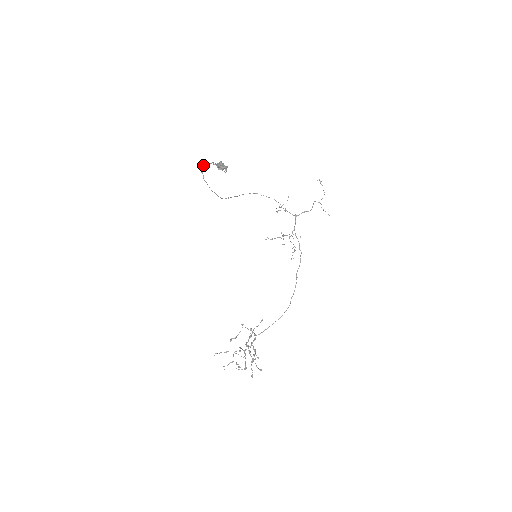
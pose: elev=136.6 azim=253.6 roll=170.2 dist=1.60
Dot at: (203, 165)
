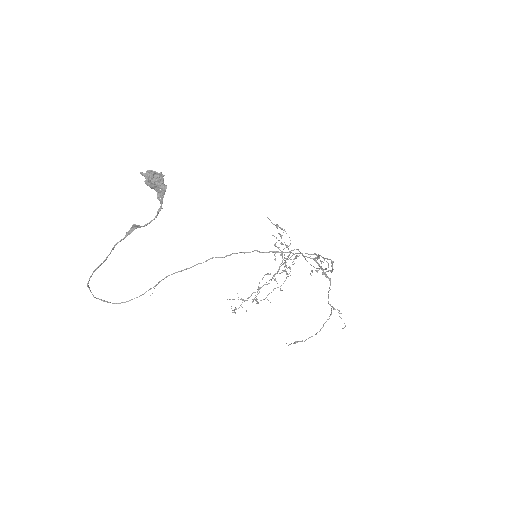
Dot at: (90, 276)
